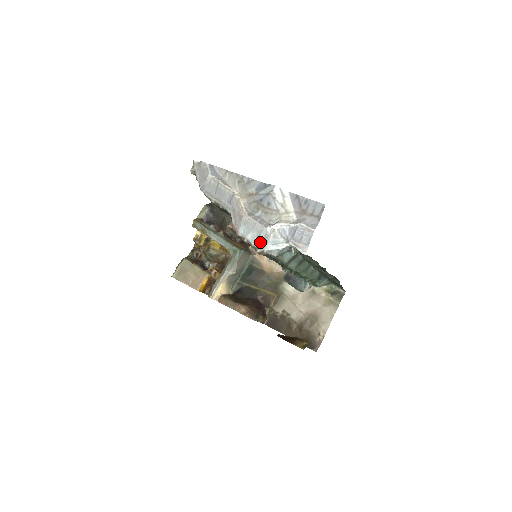
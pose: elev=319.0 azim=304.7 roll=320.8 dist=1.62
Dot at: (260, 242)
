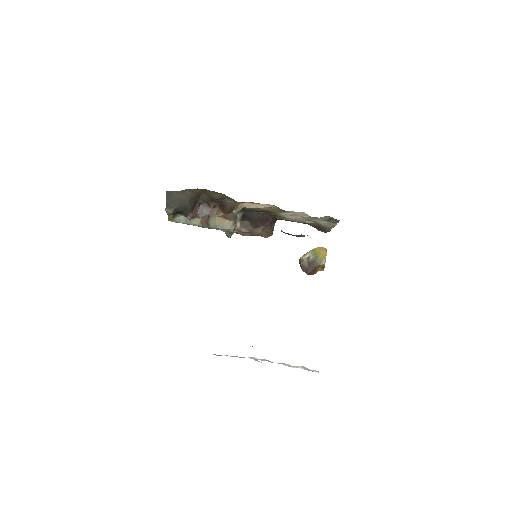
Dot at: occluded
